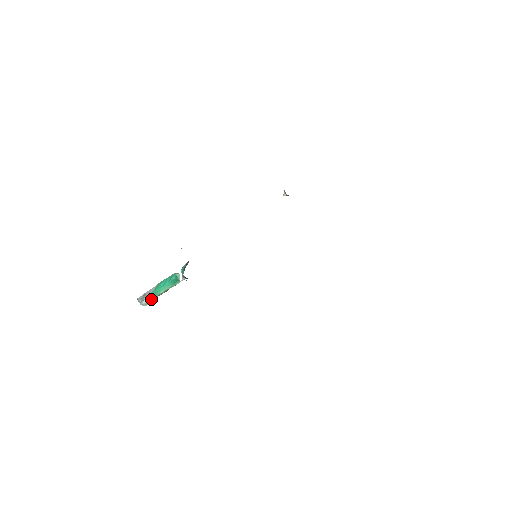
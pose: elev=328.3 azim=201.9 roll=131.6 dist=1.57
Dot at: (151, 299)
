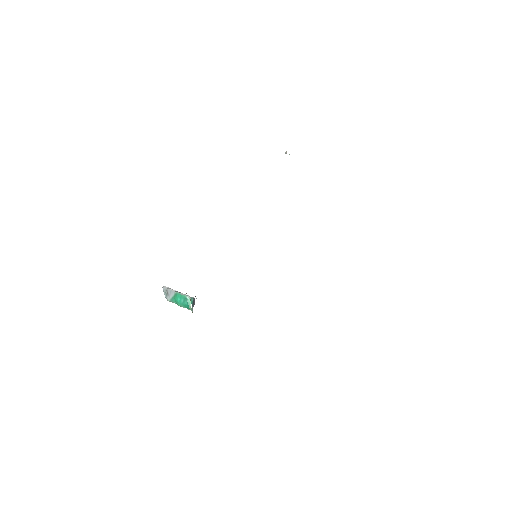
Dot at: occluded
